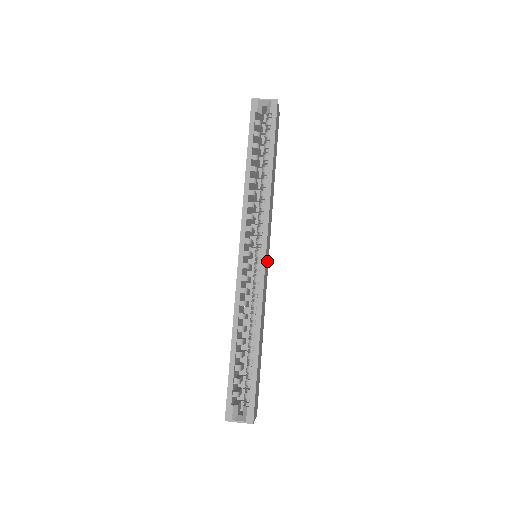
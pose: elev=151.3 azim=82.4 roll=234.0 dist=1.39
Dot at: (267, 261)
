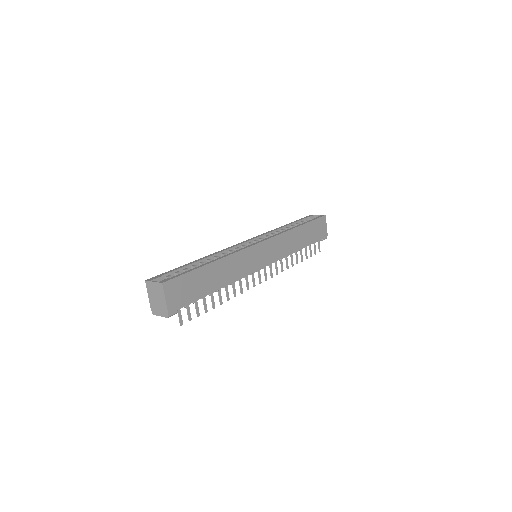
Dot at: (261, 259)
